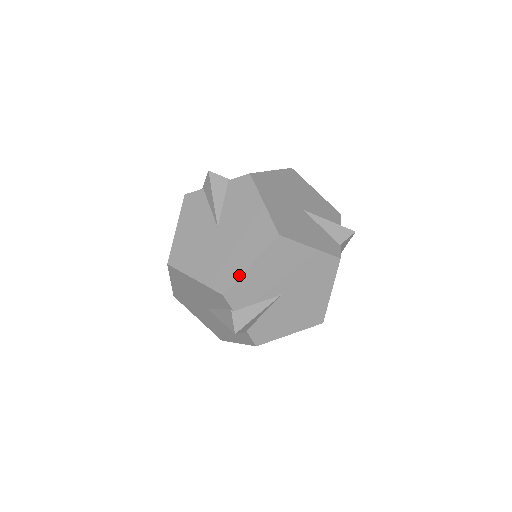
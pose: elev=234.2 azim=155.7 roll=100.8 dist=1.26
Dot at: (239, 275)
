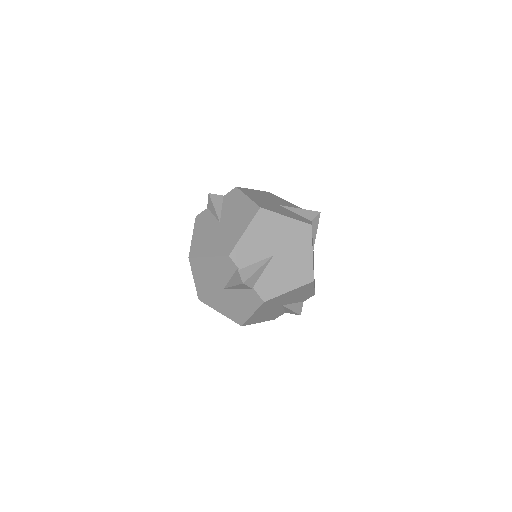
Dot at: (238, 240)
